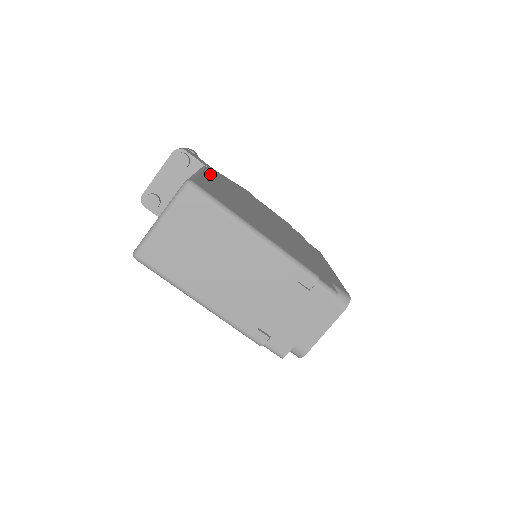
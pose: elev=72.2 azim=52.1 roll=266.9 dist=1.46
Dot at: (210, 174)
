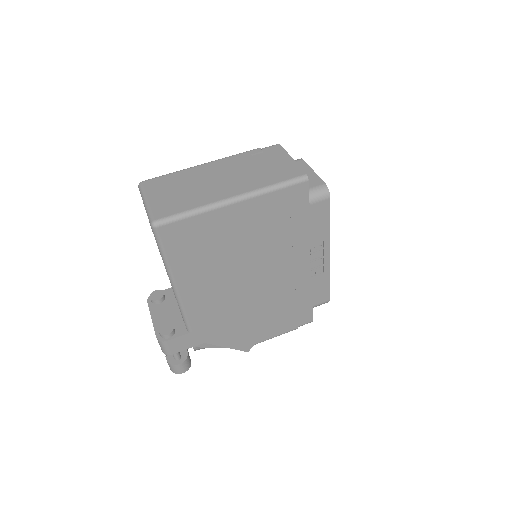
Dot at: occluded
